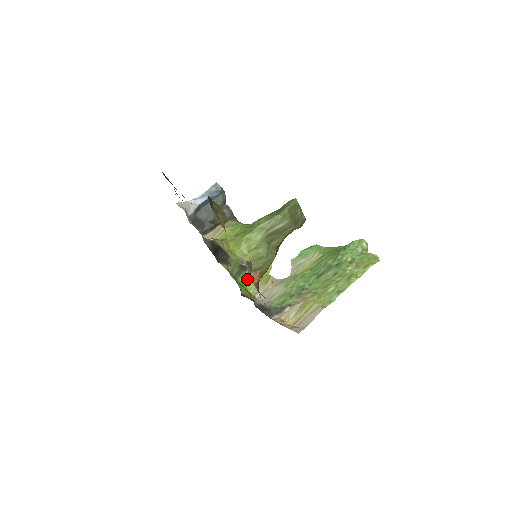
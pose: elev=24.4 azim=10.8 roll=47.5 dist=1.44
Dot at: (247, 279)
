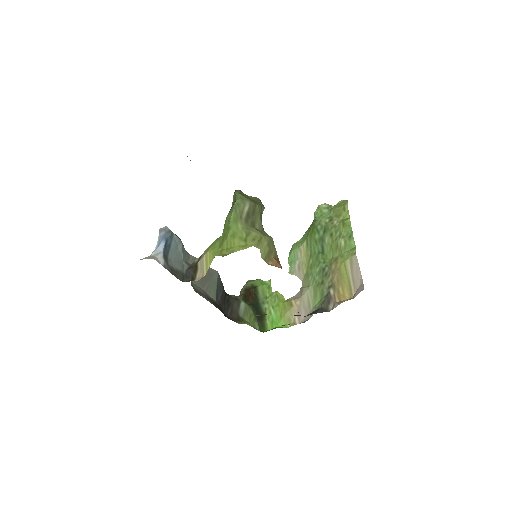
Dot at: (273, 322)
